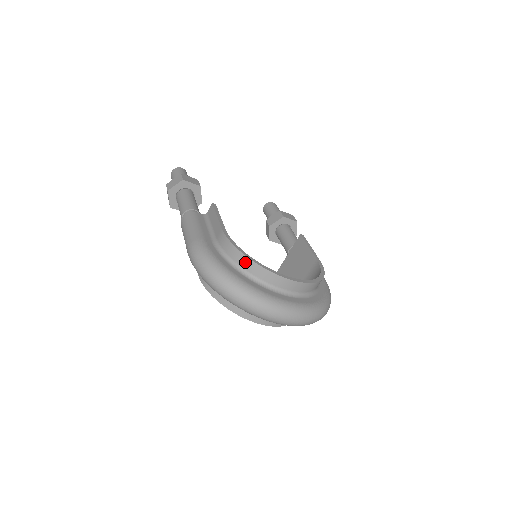
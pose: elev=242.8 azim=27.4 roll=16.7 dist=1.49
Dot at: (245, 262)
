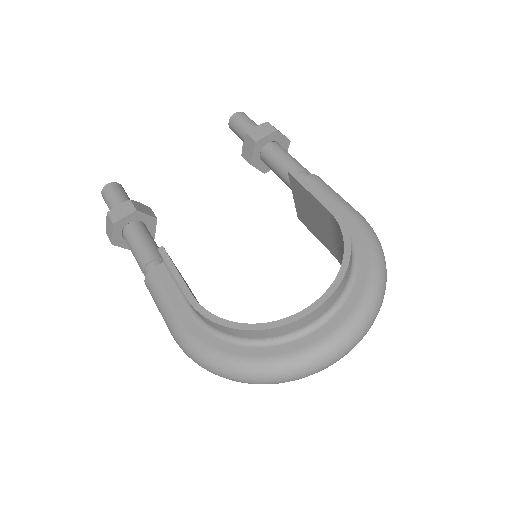
Dot at: (240, 333)
